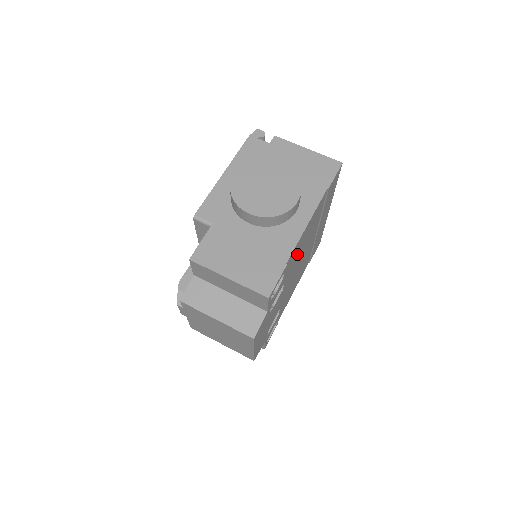
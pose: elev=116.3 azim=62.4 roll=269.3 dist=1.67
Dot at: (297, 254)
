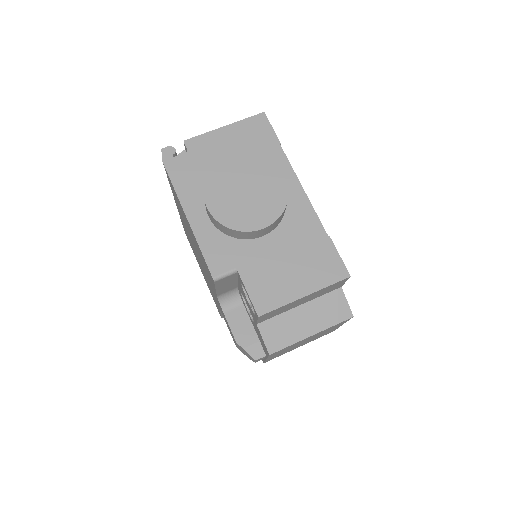
Dot at: occluded
